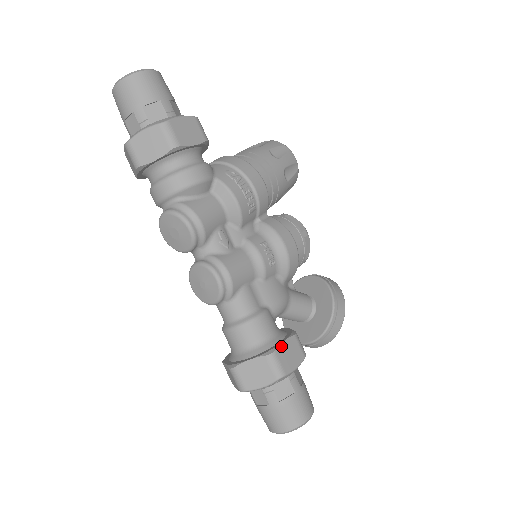
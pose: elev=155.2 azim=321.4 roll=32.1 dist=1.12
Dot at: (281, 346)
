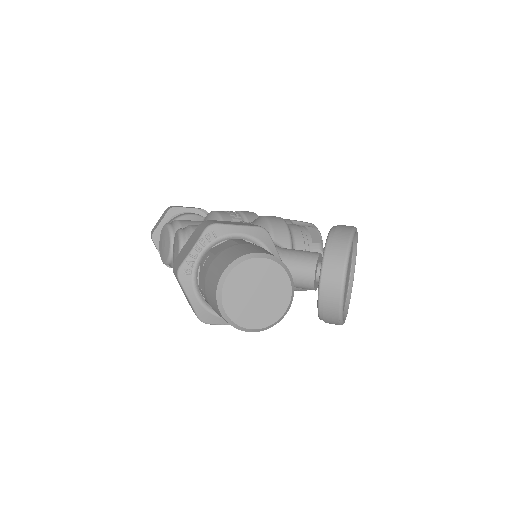
Dot at: (222, 221)
